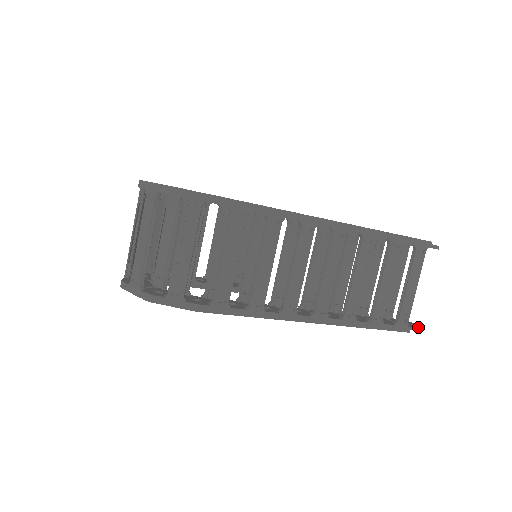
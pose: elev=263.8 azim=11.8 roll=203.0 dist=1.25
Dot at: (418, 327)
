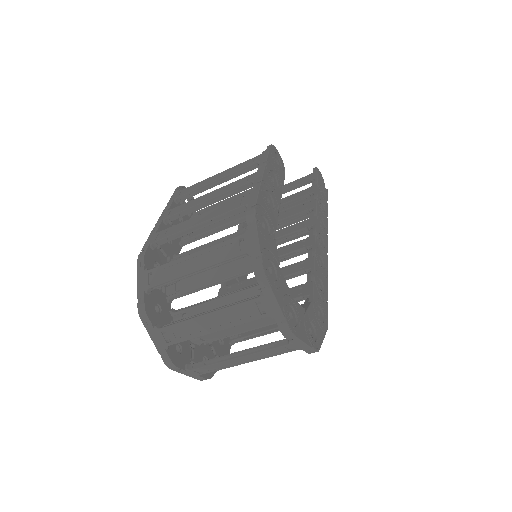
Dot at: occluded
